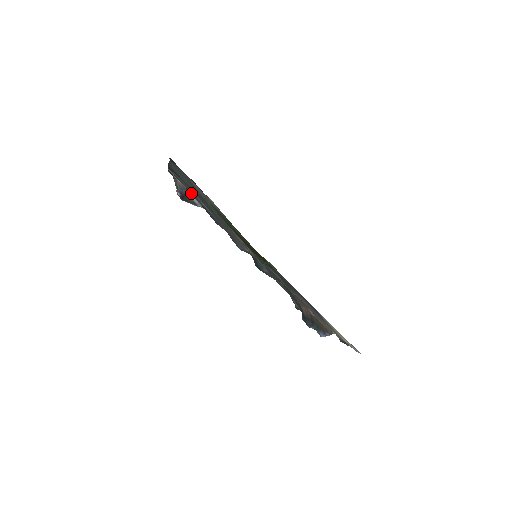
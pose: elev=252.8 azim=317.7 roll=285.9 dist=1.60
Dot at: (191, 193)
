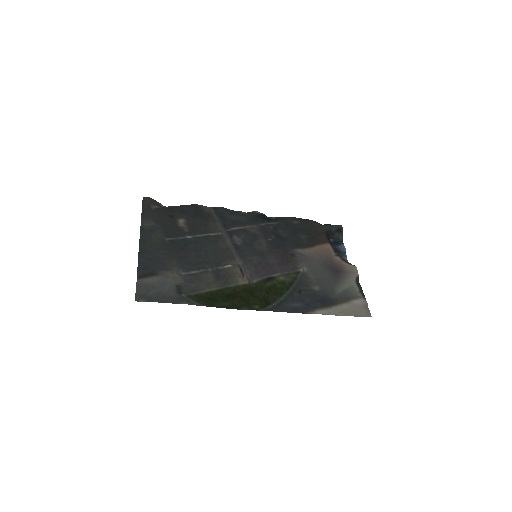
Dot at: (174, 220)
